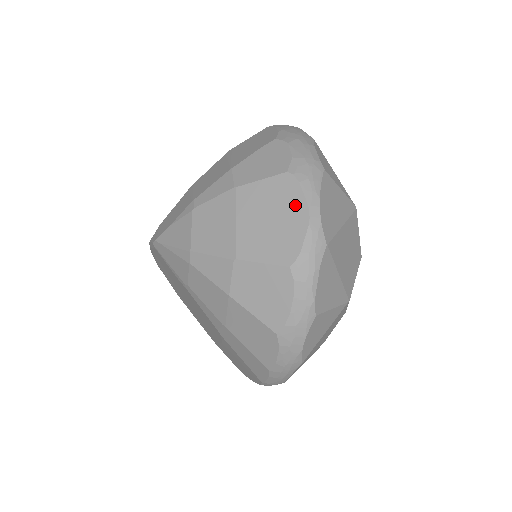
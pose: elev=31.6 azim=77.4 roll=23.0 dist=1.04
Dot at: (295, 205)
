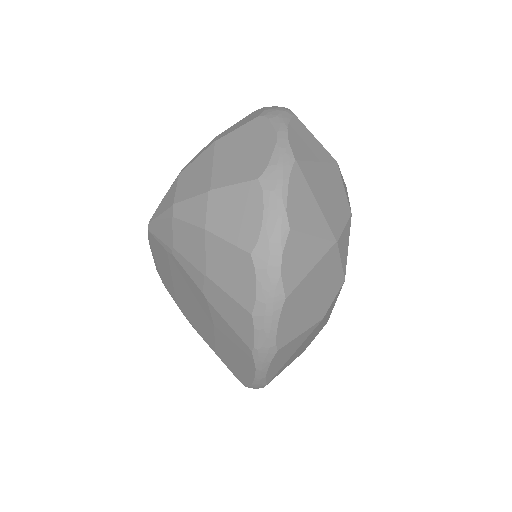
Dot at: (264, 134)
